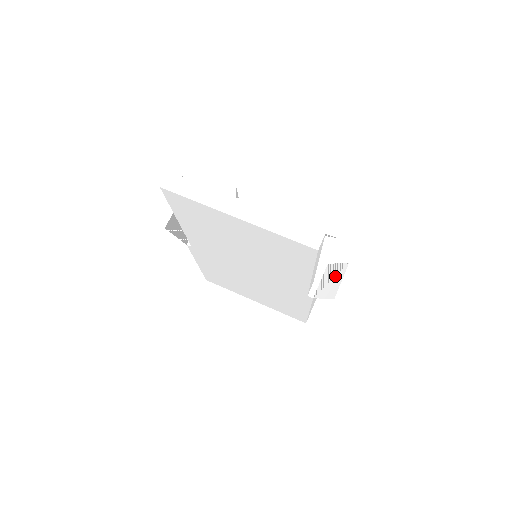
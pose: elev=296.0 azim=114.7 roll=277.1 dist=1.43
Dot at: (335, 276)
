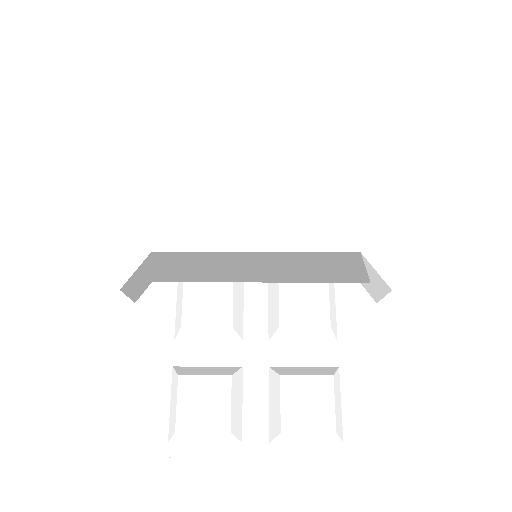
Dot at: (374, 282)
